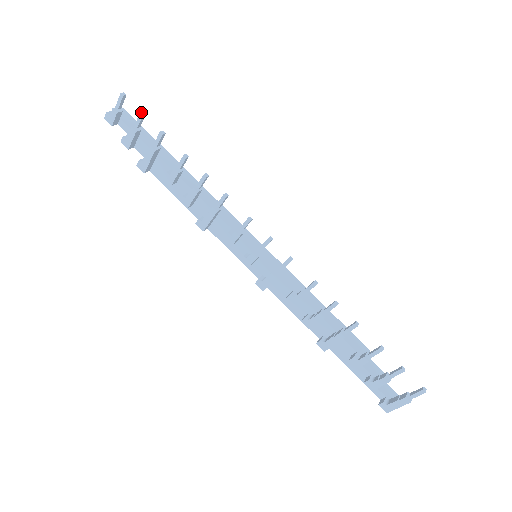
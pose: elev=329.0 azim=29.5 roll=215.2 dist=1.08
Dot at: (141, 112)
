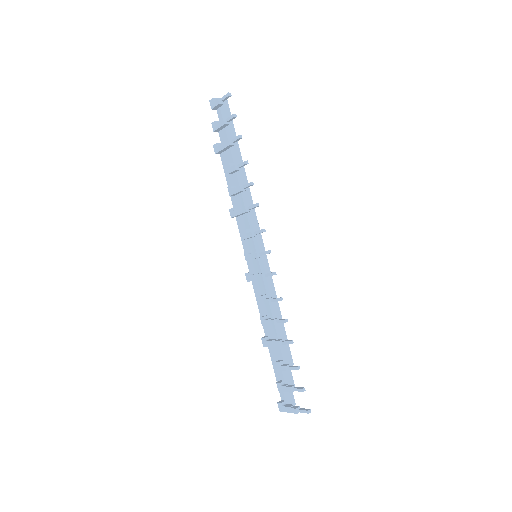
Dot at: (234, 114)
